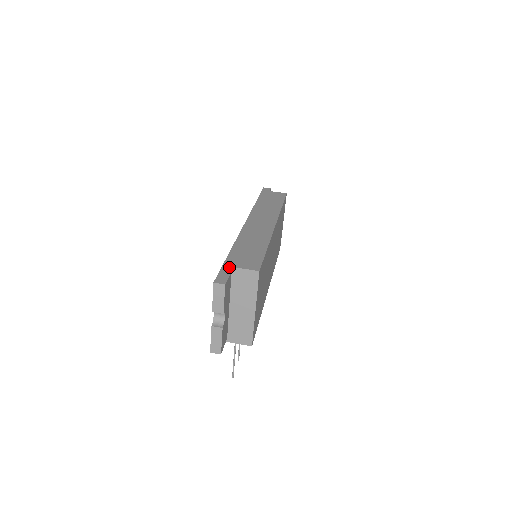
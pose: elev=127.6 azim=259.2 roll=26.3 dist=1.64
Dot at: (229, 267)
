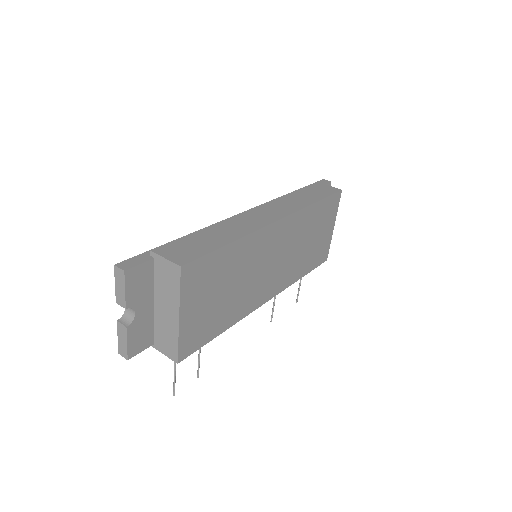
Dot at: (152, 252)
